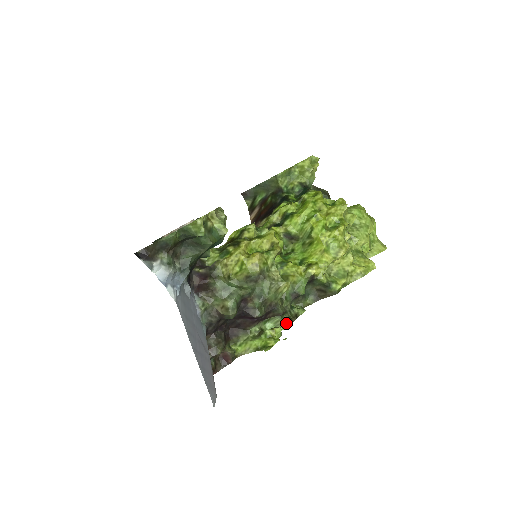
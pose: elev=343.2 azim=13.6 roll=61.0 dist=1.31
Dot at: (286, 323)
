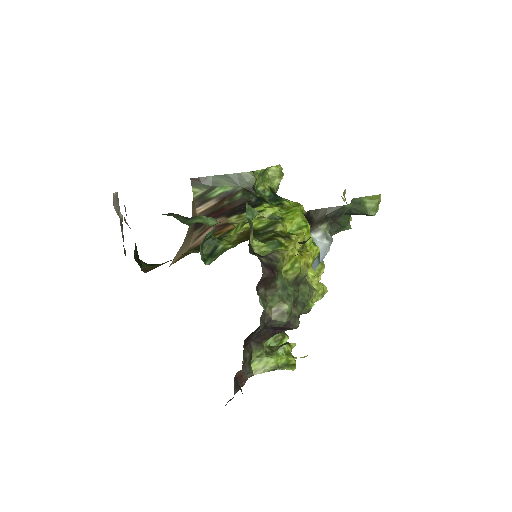
Dot at: (286, 339)
